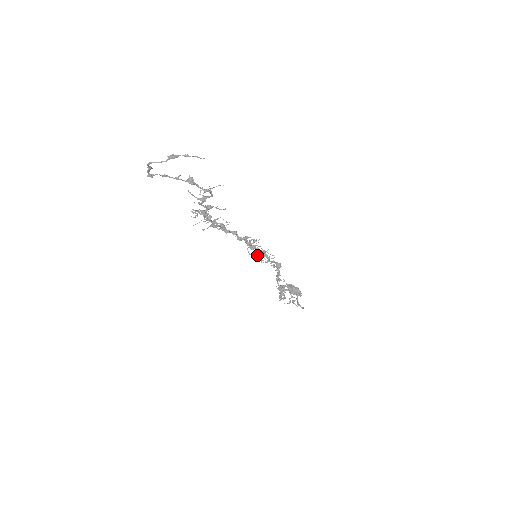
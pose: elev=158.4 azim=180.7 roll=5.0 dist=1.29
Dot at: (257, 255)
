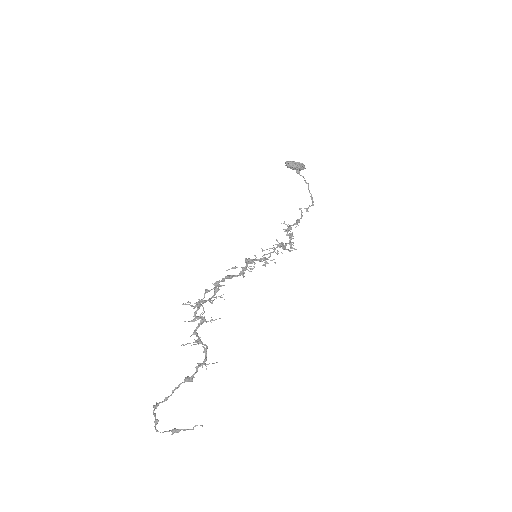
Dot at: (257, 259)
